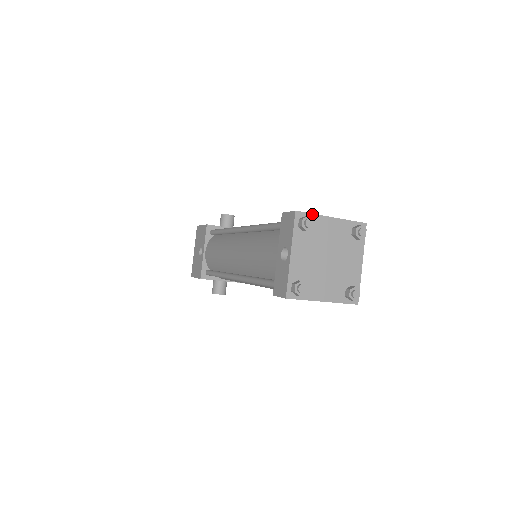
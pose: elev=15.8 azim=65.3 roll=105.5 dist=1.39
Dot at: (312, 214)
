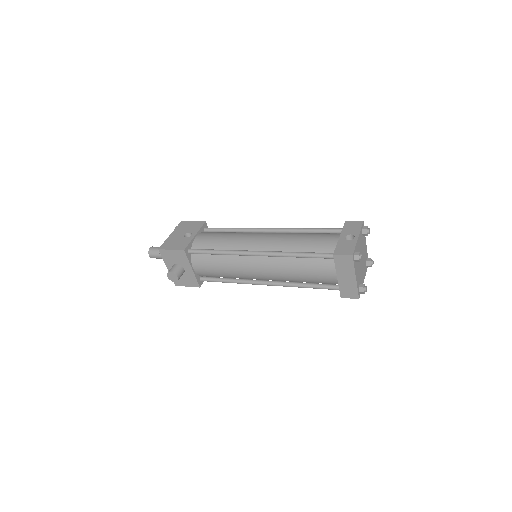
Dot at: occluded
